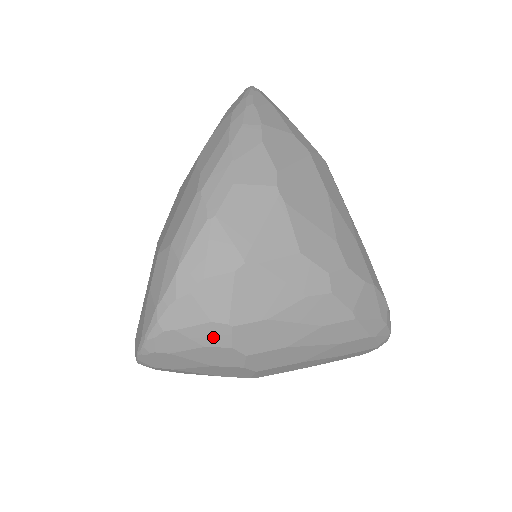
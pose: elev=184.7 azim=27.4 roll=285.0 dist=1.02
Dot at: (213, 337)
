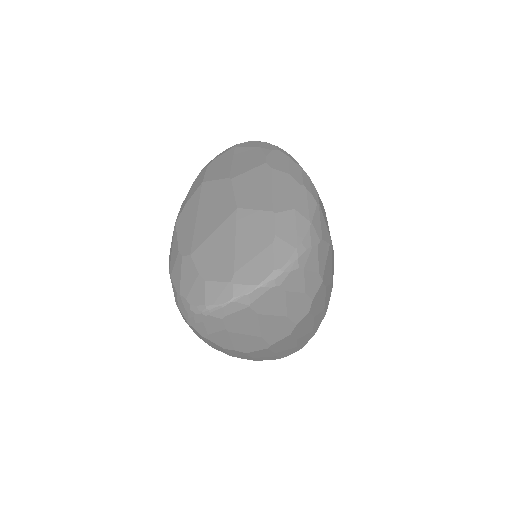
Dot at: (312, 286)
